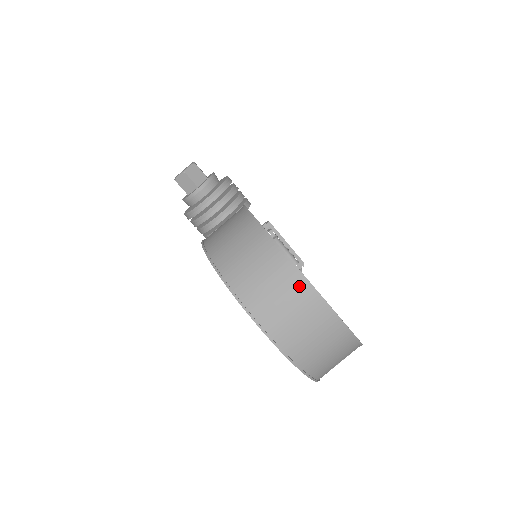
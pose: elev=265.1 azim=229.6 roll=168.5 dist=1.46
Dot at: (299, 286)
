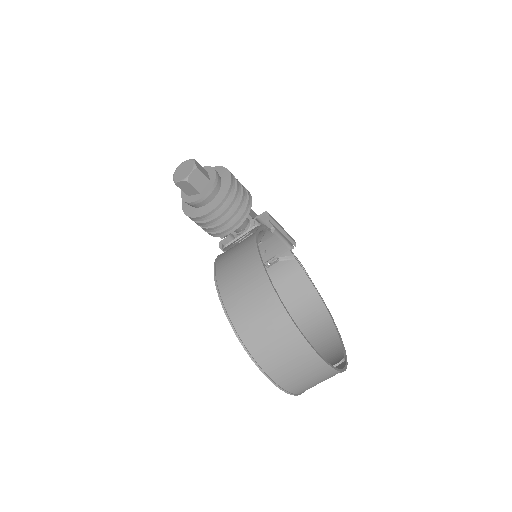
Dot at: (311, 359)
